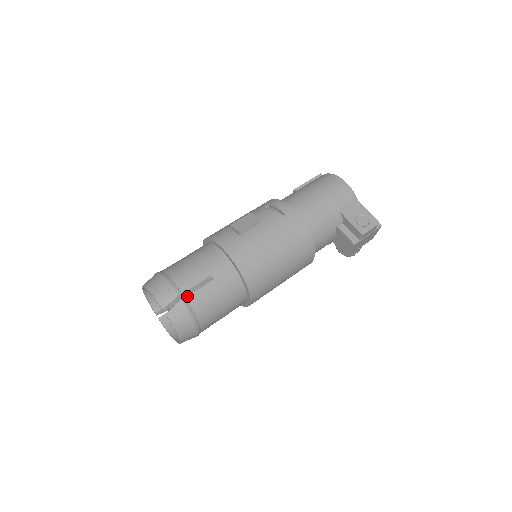
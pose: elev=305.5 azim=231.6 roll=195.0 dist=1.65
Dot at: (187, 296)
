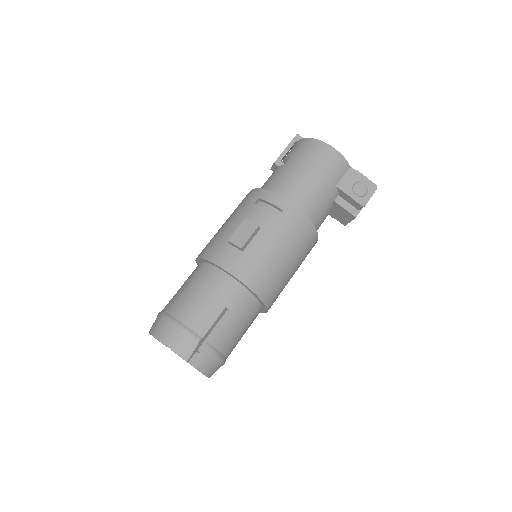
Dot at: (206, 336)
